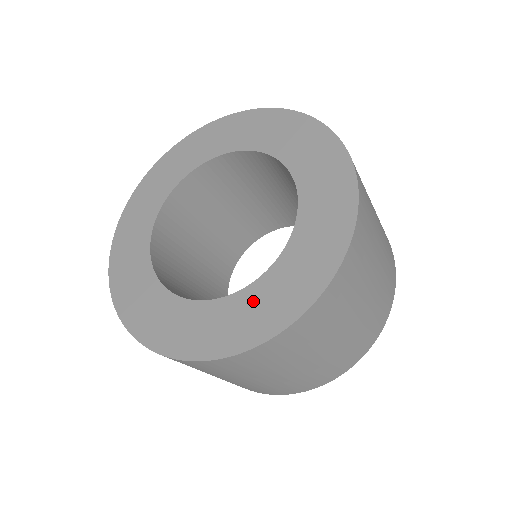
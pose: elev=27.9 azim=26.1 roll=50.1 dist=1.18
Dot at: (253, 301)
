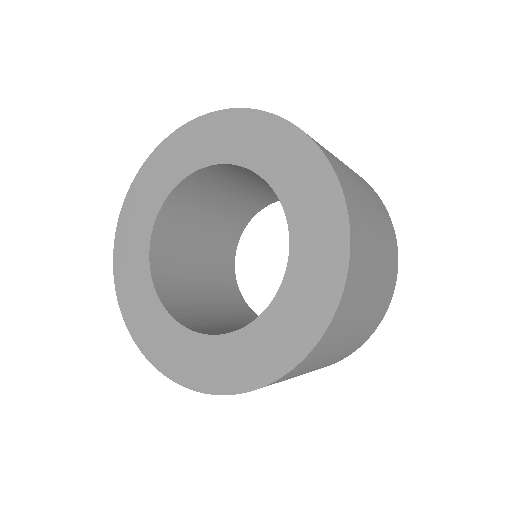
Dot at: (212, 352)
